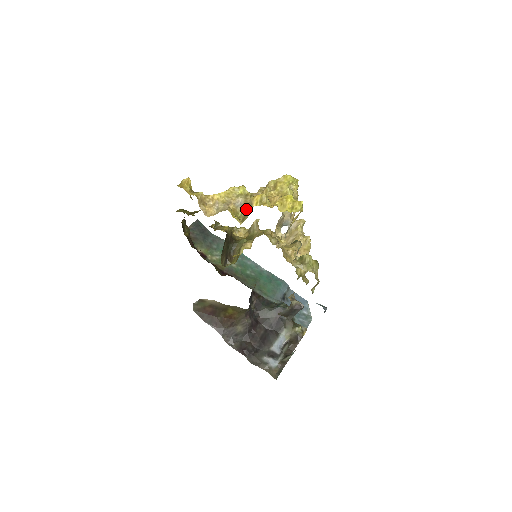
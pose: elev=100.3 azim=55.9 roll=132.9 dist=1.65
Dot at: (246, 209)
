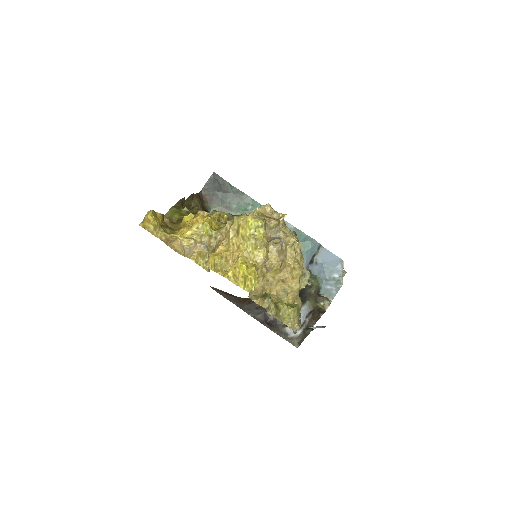
Dot at: occluded
